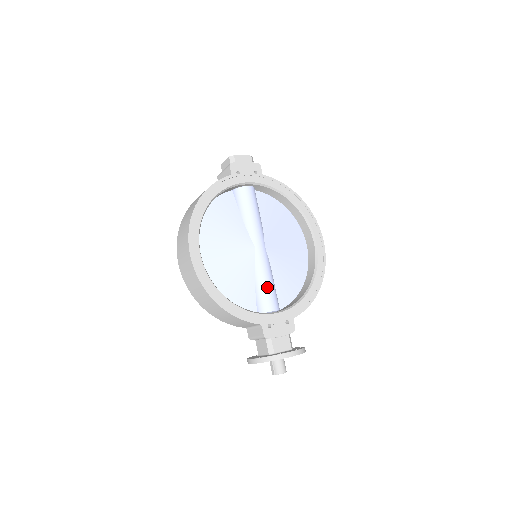
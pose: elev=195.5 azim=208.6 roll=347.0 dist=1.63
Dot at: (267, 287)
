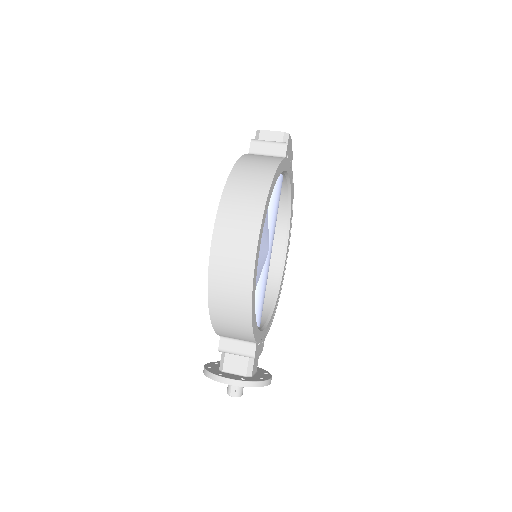
Dot at: (263, 298)
